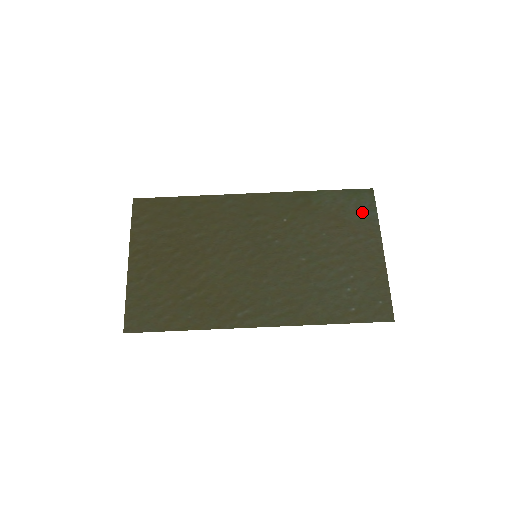
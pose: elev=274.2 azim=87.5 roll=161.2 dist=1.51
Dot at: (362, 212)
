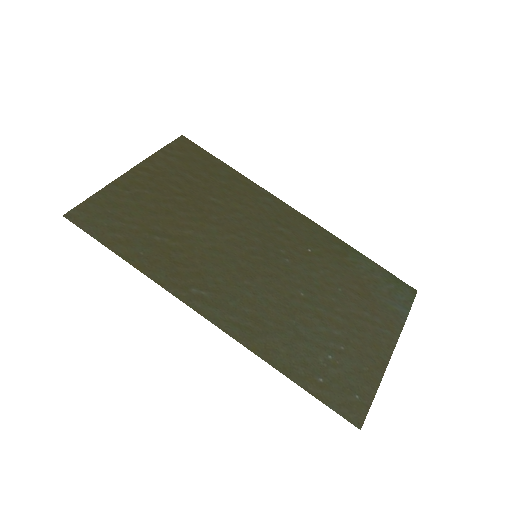
Dot at: (393, 301)
